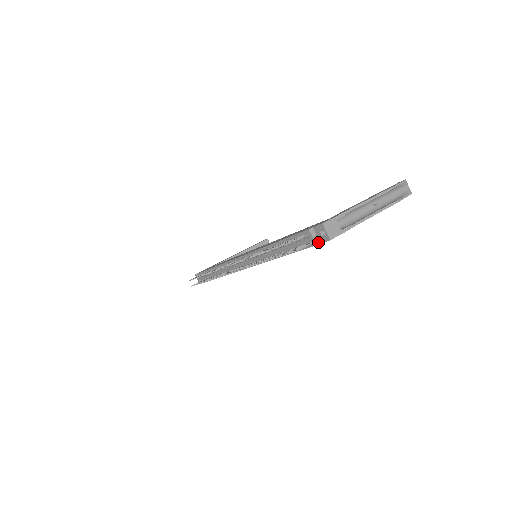
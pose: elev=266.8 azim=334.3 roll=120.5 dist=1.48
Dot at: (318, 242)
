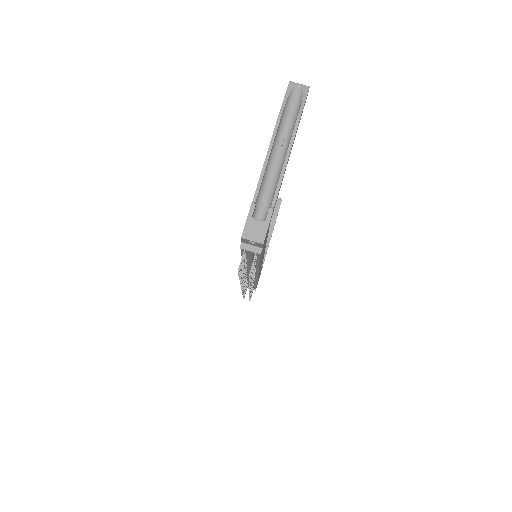
Dot at: (259, 249)
